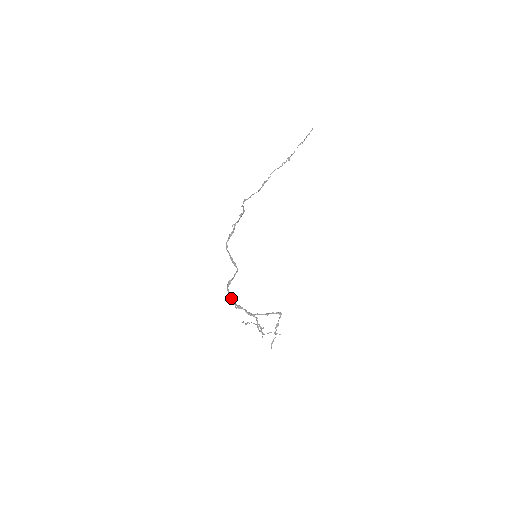
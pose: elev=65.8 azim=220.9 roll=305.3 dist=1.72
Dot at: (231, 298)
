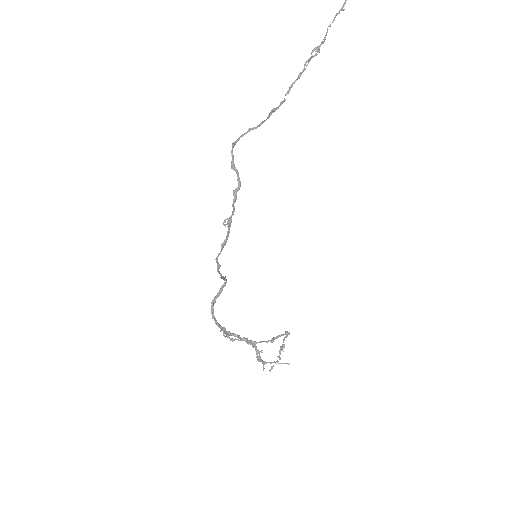
Dot at: occluded
